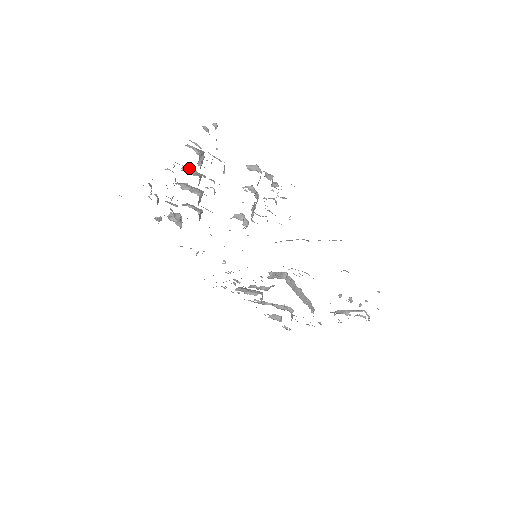
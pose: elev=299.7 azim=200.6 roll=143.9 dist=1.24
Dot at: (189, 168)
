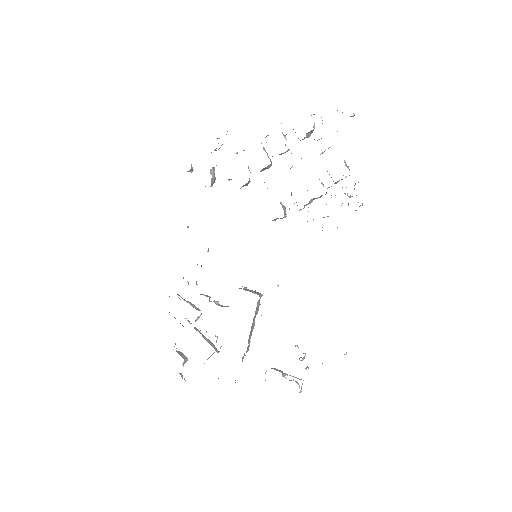
Dot at: occluded
